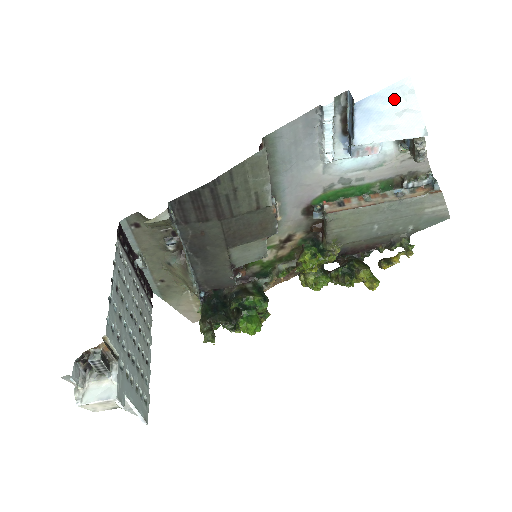
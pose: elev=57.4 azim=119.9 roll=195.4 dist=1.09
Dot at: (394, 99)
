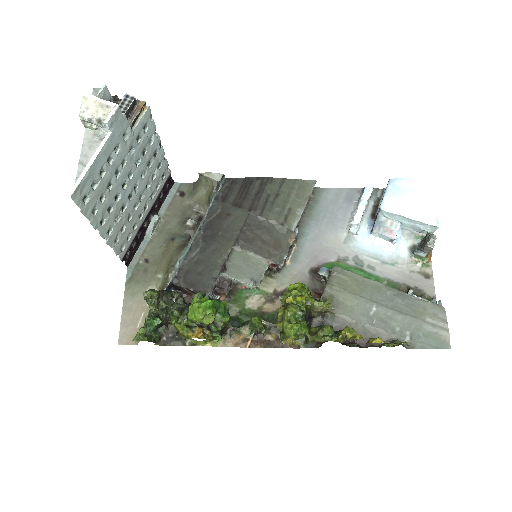
Dot at: (418, 188)
